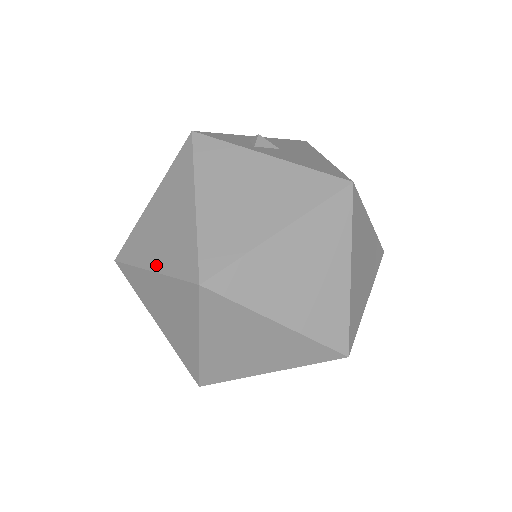
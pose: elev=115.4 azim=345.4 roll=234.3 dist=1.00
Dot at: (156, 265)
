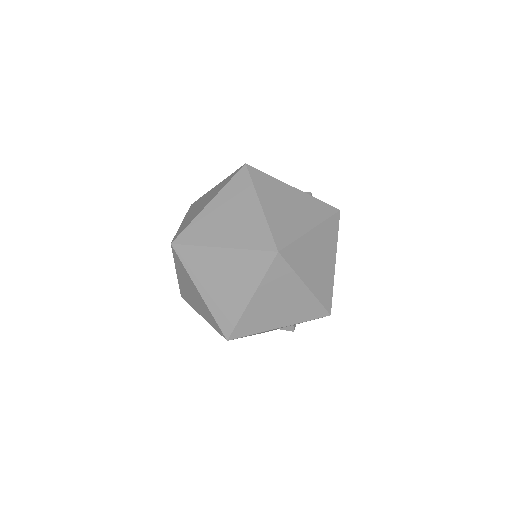
Dot at: occluded
